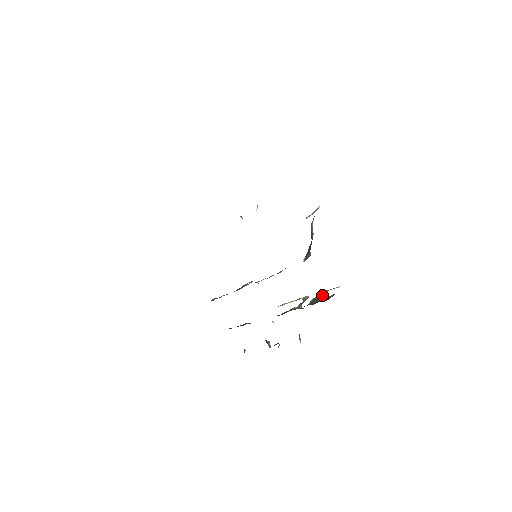
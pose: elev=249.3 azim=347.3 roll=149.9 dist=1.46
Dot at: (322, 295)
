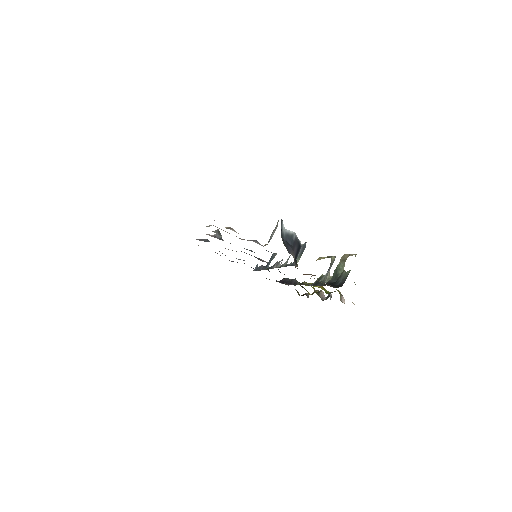
Dot at: (343, 264)
